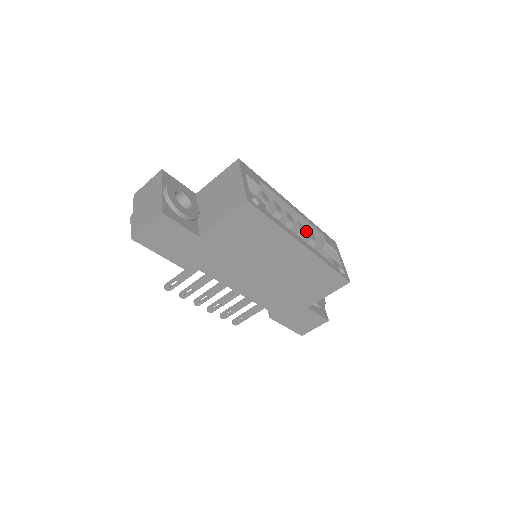
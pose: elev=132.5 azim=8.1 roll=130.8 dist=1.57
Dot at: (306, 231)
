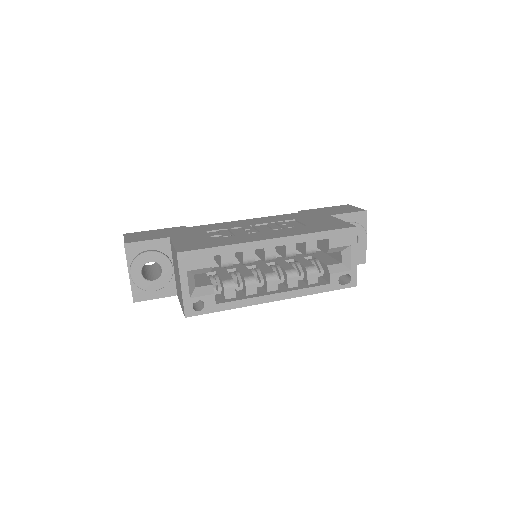
Dot at: occluded
